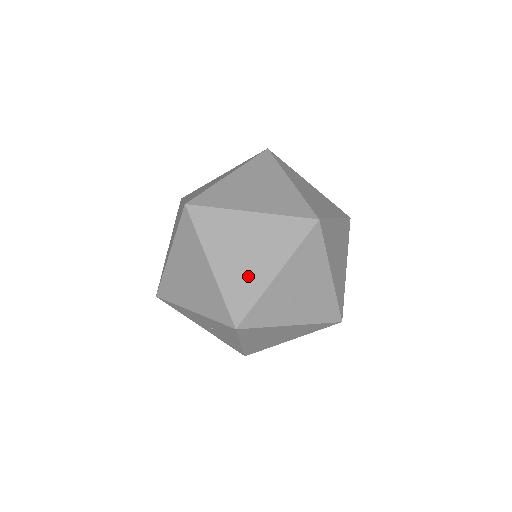
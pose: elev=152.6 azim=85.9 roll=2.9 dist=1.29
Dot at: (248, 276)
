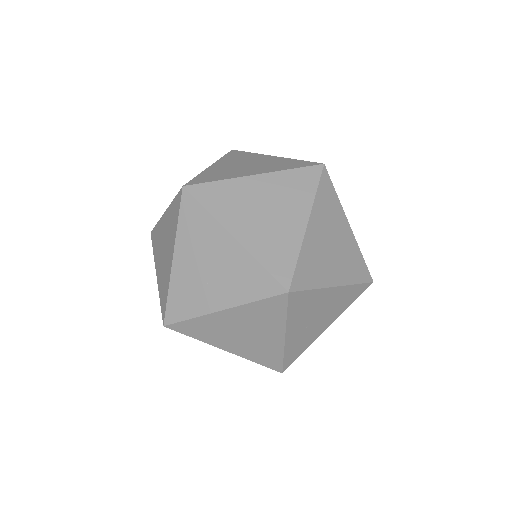
Dot at: (165, 271)
